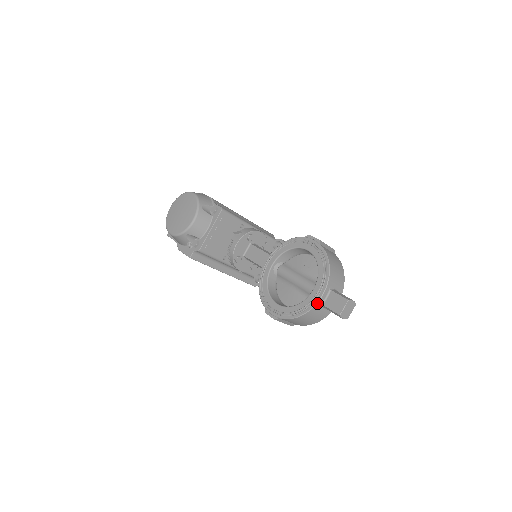
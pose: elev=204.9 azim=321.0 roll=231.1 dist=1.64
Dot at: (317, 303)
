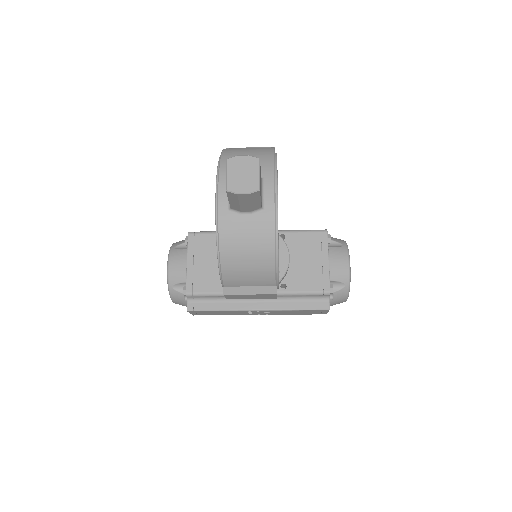
Dot at: (218, 212)
